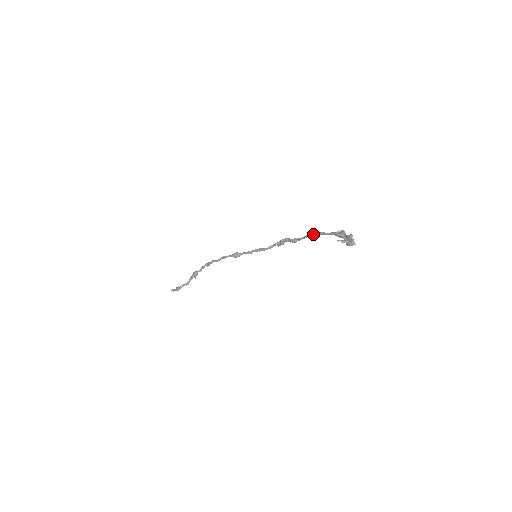
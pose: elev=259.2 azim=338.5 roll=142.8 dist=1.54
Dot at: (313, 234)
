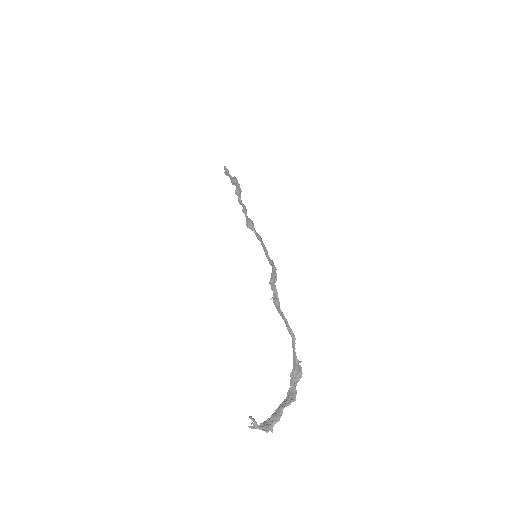
Dot at: (286, 325)
